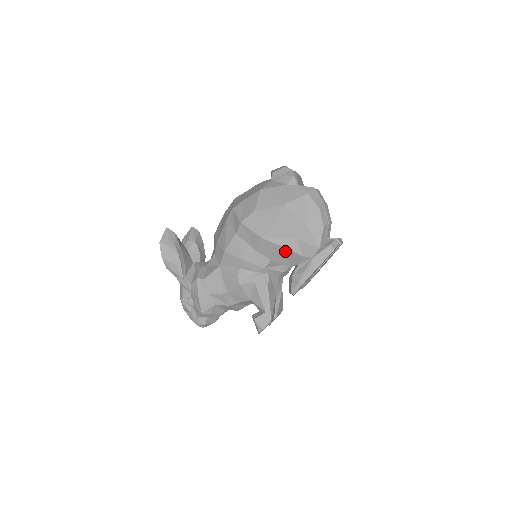
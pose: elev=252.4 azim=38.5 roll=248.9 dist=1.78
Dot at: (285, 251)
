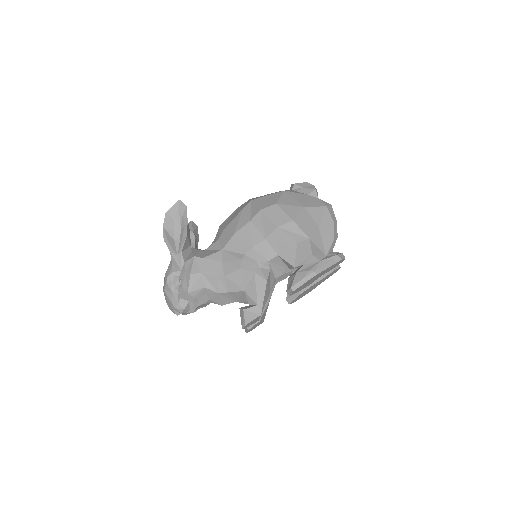
Dot at: (296, 247)
